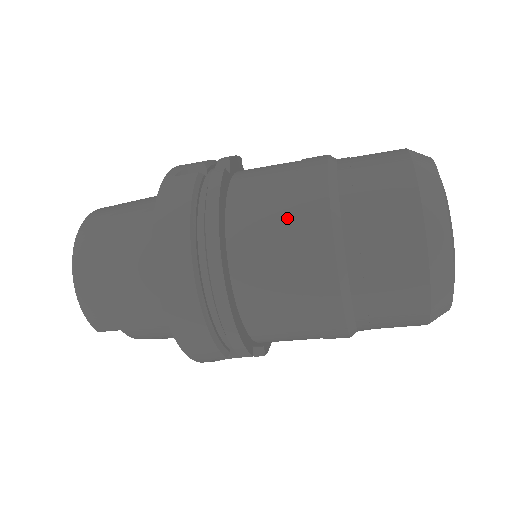
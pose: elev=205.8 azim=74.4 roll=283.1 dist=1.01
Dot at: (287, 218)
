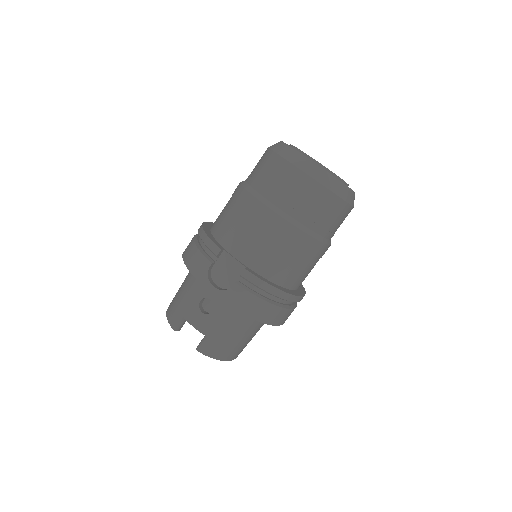
Dot at: occluded
